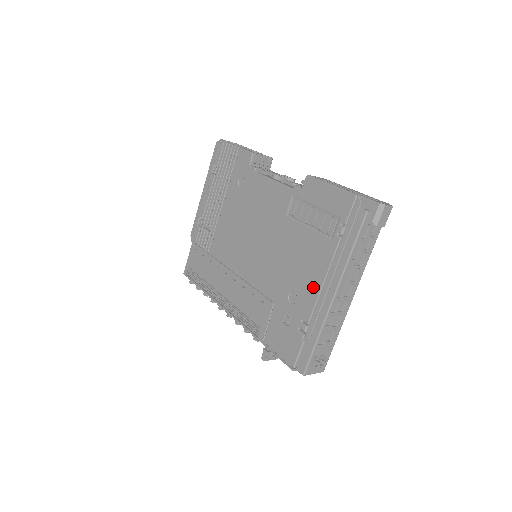
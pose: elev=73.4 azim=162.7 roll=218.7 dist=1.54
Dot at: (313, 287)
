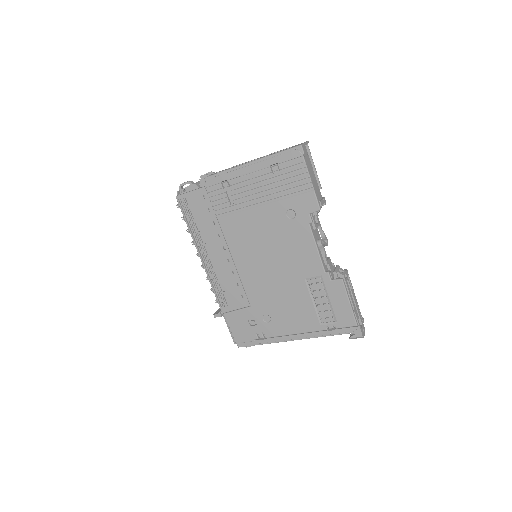
Dot at: (286, 329)
